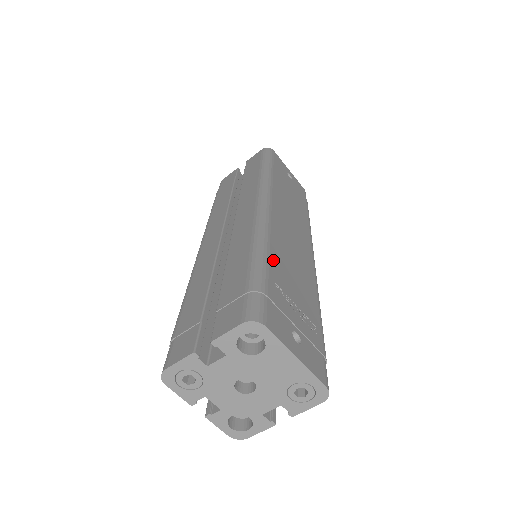
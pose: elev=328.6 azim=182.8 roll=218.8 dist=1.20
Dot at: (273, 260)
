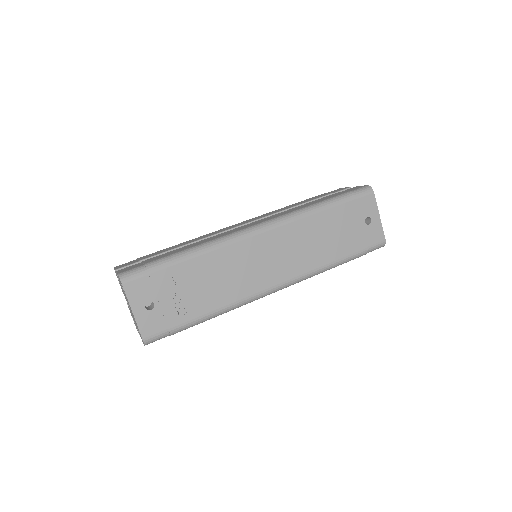
Dot at: (194, 262)
